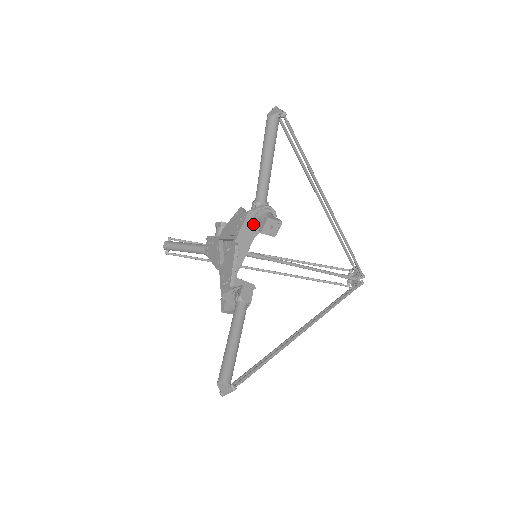
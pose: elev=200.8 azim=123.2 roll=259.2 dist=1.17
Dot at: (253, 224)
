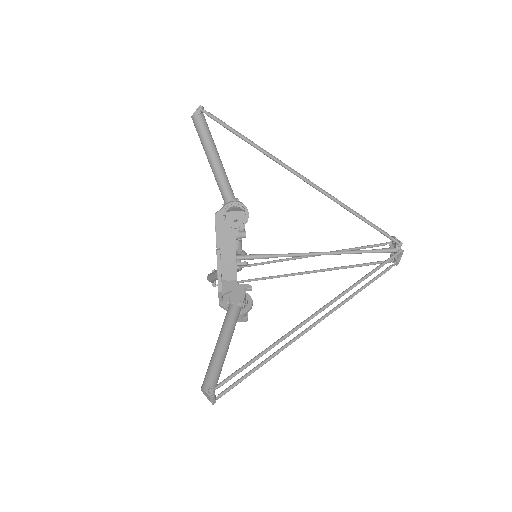
Dot at: occluded
